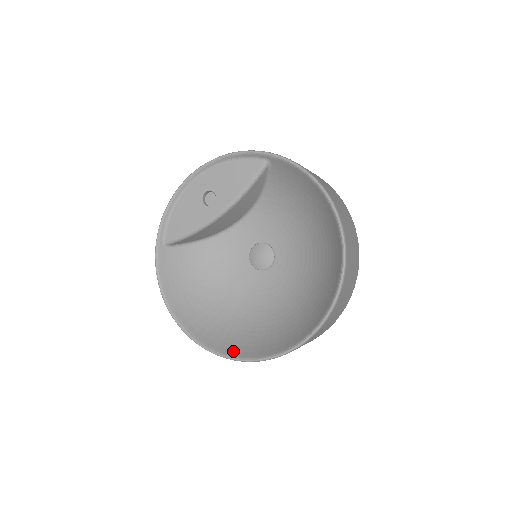
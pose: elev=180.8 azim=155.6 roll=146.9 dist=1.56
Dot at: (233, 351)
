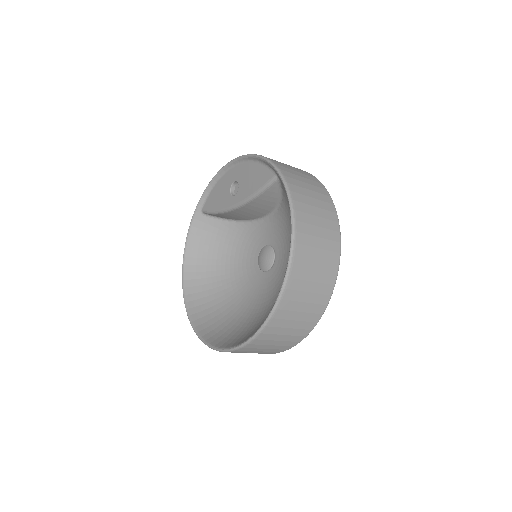
Dot at: (199, 324)
